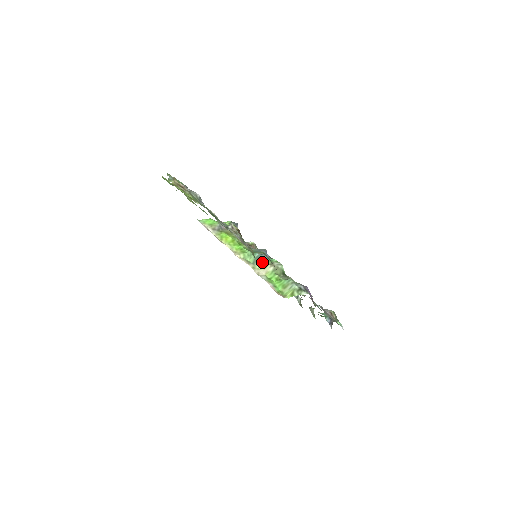
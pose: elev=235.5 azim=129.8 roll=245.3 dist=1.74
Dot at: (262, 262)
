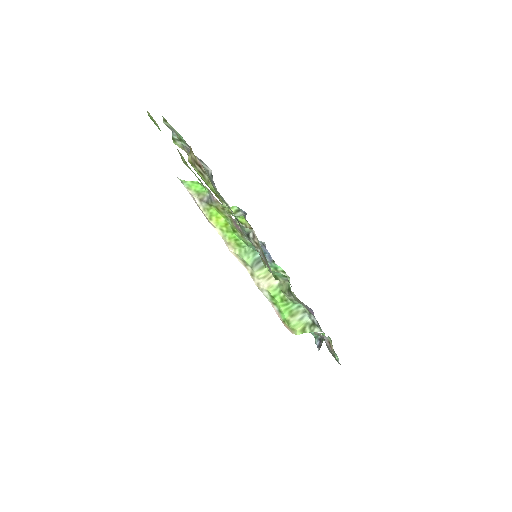
Dot at: (264, 269)
